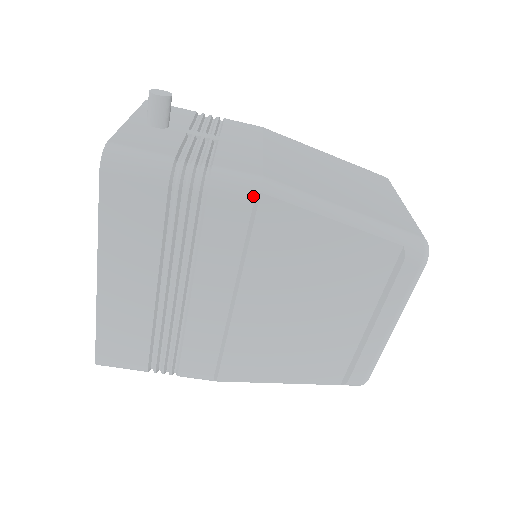
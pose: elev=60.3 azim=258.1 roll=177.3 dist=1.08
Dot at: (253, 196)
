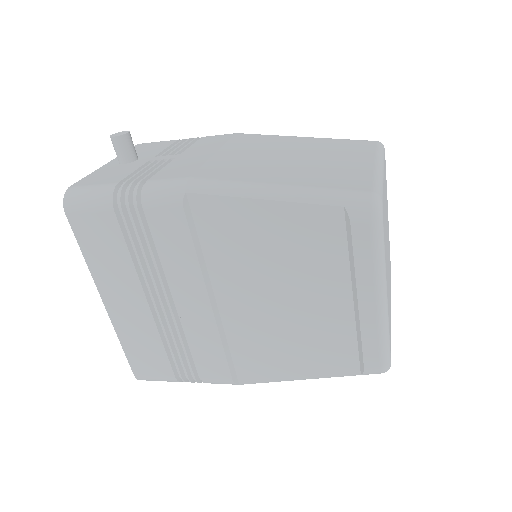
Dot at: (180, 198)
